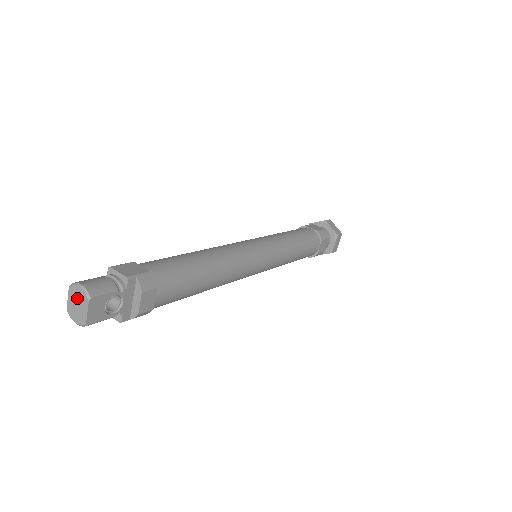
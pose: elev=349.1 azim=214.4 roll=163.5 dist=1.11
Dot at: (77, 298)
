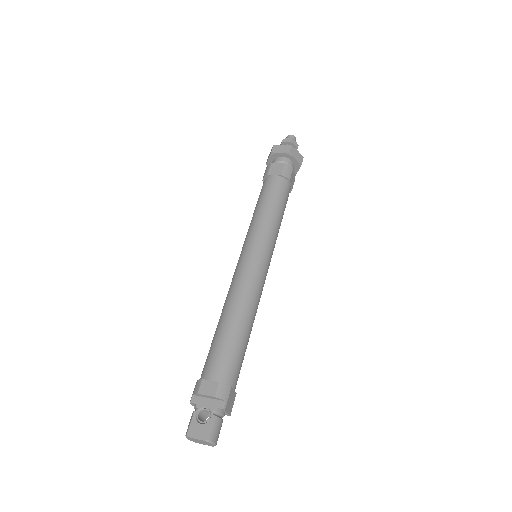
Dot at: (205, 443)
